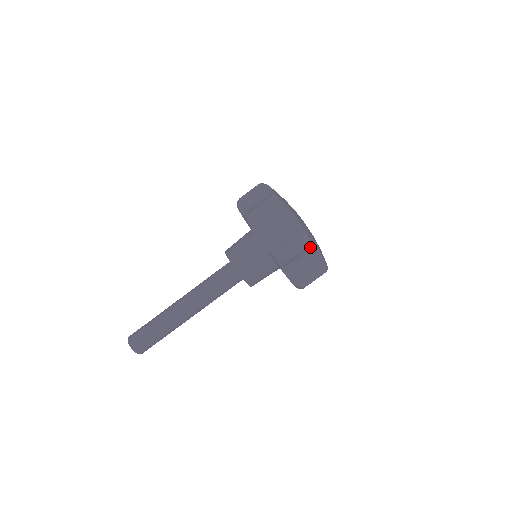
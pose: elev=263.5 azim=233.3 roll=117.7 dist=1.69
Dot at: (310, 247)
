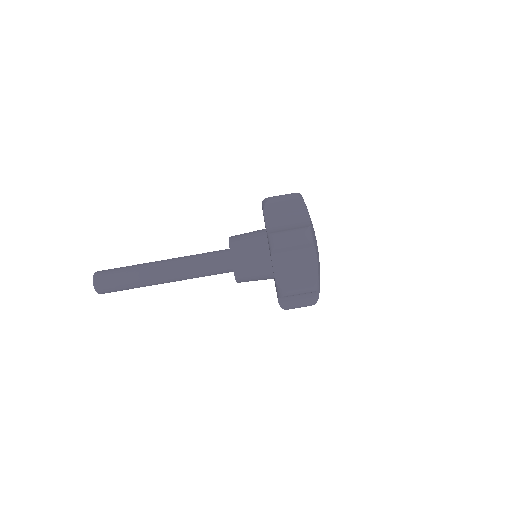
Dot at: occluded
